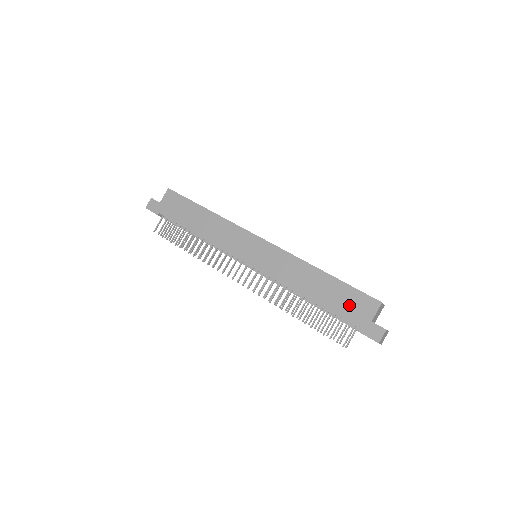
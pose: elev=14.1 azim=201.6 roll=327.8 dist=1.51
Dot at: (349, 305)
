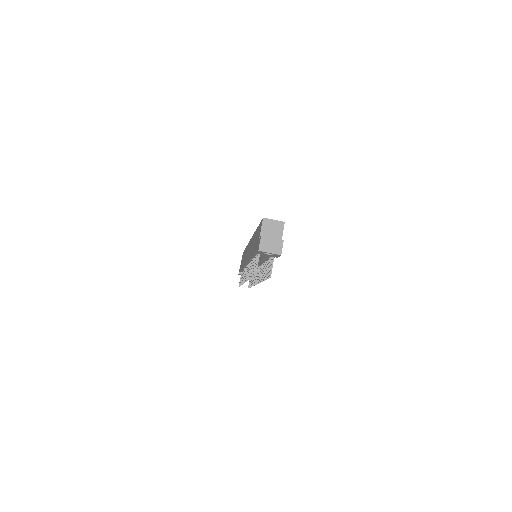
Dot at: (257, 239)
